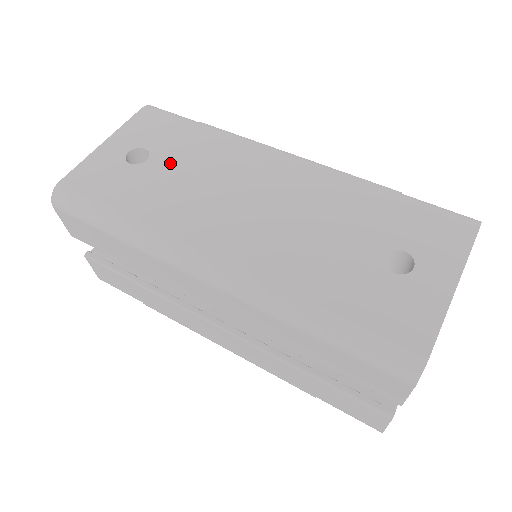
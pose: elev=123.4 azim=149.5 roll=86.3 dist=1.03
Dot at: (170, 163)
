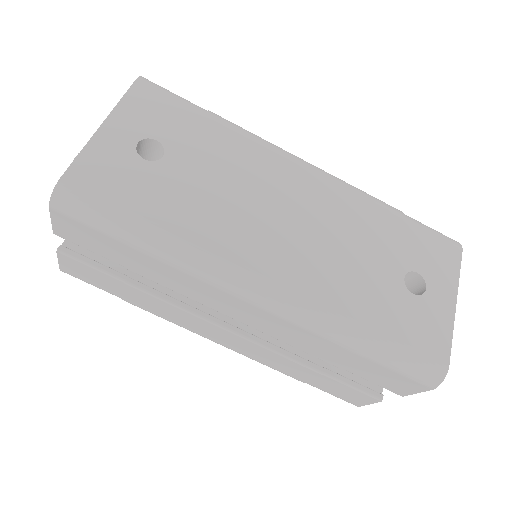
Dot at: (192, 163)
